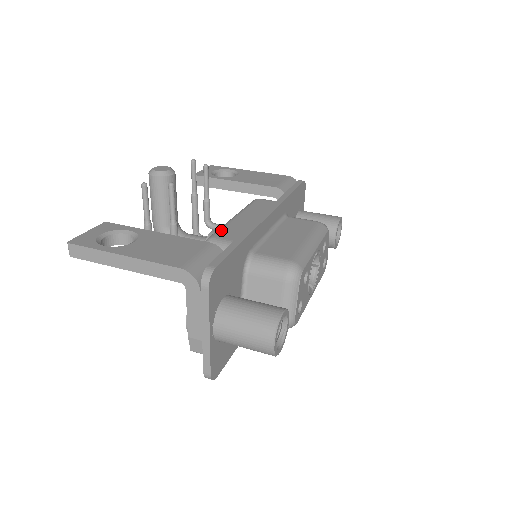
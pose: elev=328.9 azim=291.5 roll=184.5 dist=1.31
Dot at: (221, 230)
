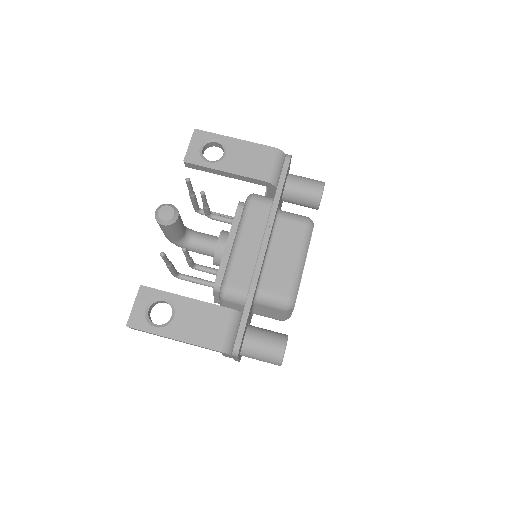
Dot at: (231, 273)
